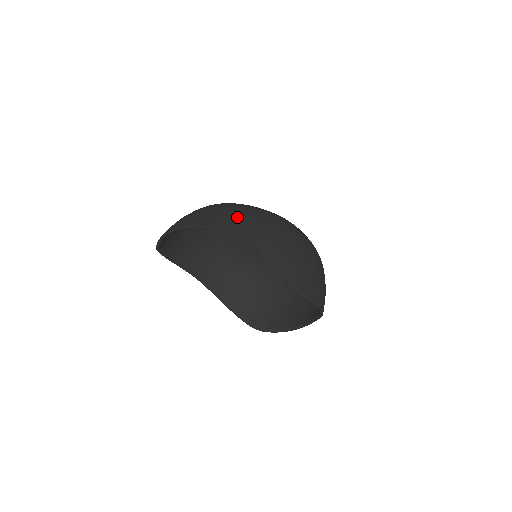
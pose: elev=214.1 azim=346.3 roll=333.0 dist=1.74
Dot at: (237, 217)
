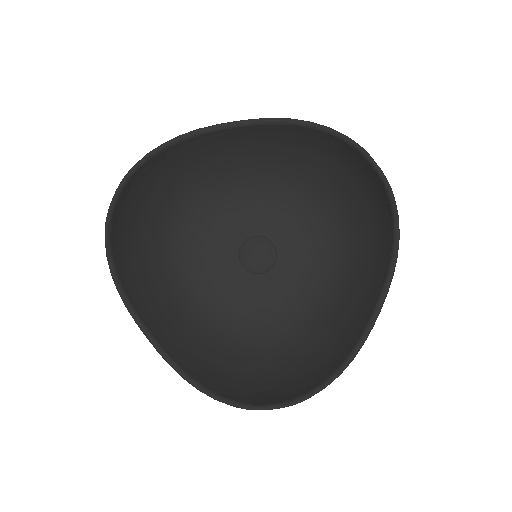
Dot at: occluded
